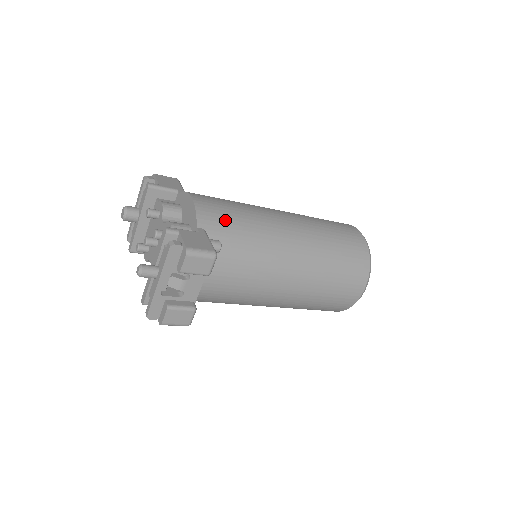
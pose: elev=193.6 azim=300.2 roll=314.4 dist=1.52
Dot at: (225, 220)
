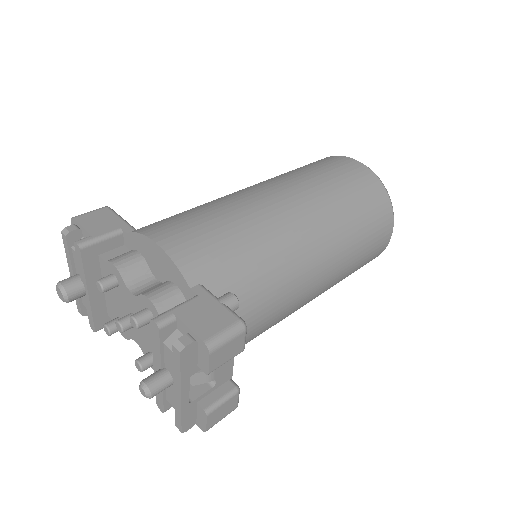
Dot at: (217, 252)
